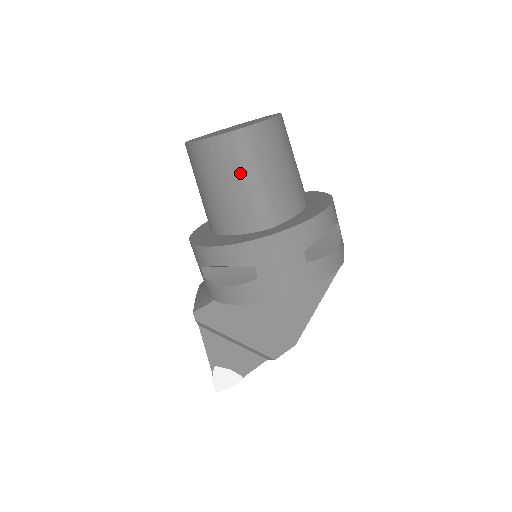
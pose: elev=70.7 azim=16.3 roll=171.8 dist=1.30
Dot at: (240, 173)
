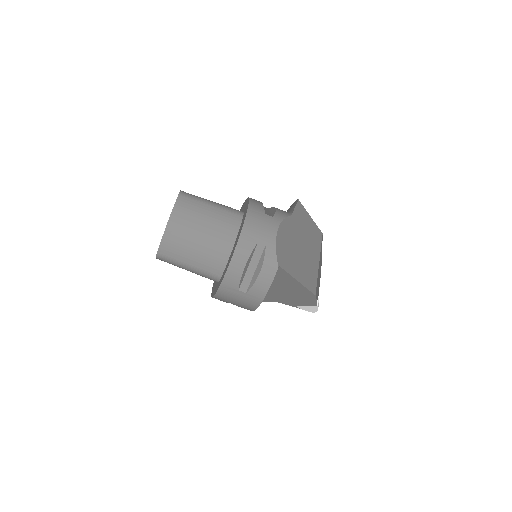
Dot at: occluded
